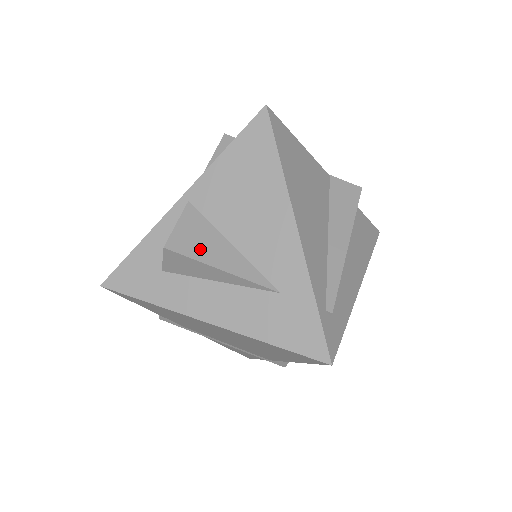
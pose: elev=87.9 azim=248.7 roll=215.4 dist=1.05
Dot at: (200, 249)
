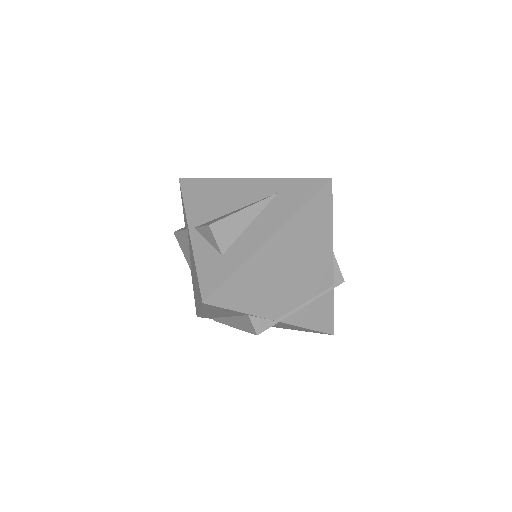
Dot at: occluded
